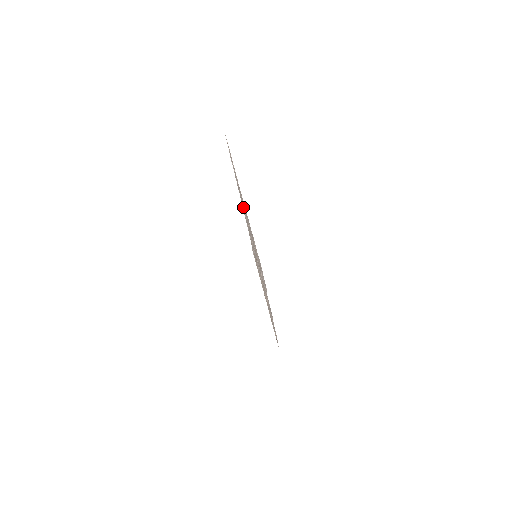
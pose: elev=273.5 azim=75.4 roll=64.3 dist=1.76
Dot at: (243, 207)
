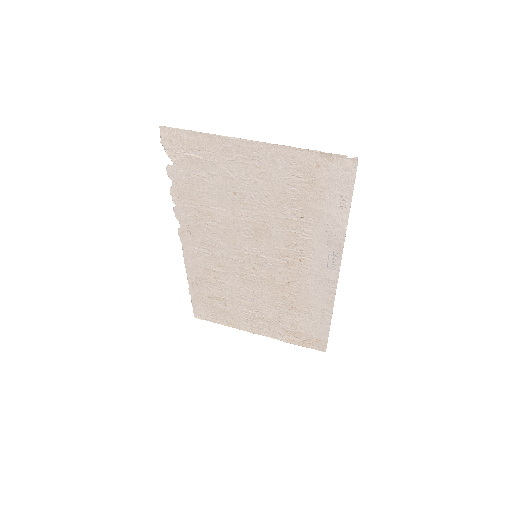
Dot at: (212, 212)
